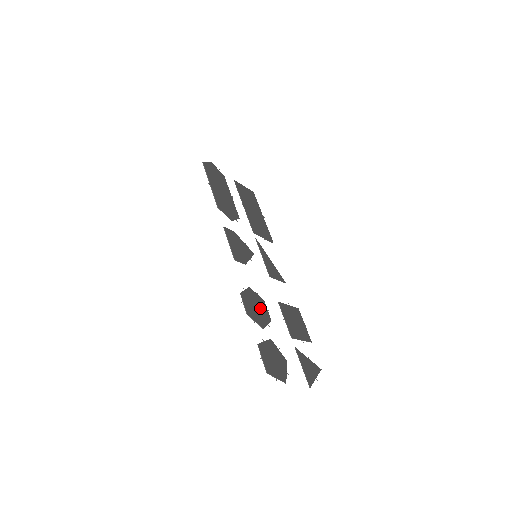
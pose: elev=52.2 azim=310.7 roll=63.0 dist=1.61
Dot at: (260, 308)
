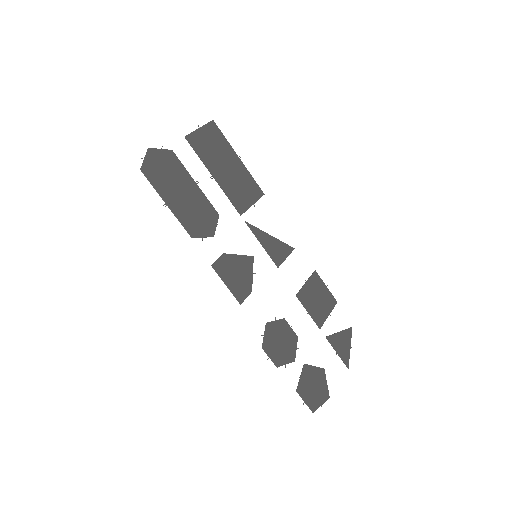
Dot at: (284, 337)
